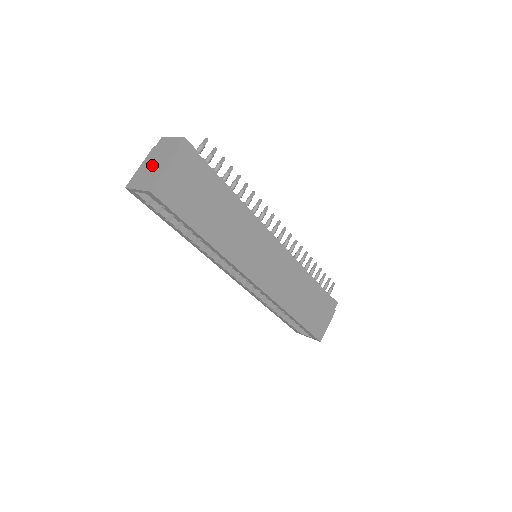
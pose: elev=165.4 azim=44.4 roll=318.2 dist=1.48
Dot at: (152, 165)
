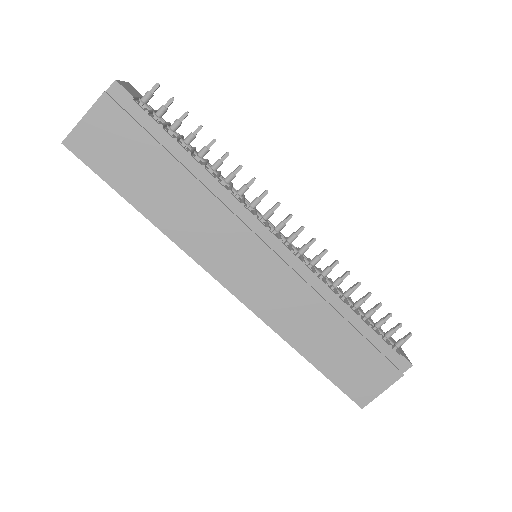
Dot at: occluded
